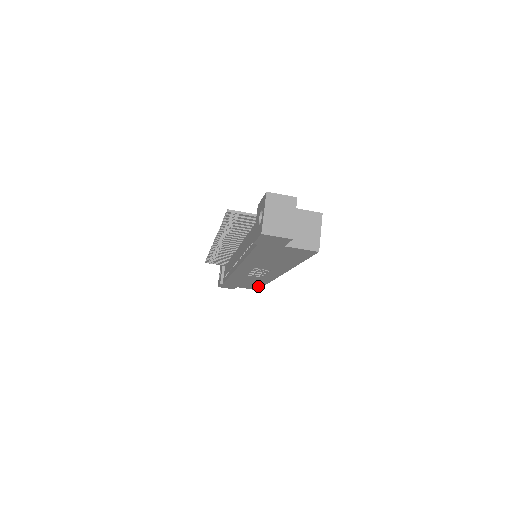
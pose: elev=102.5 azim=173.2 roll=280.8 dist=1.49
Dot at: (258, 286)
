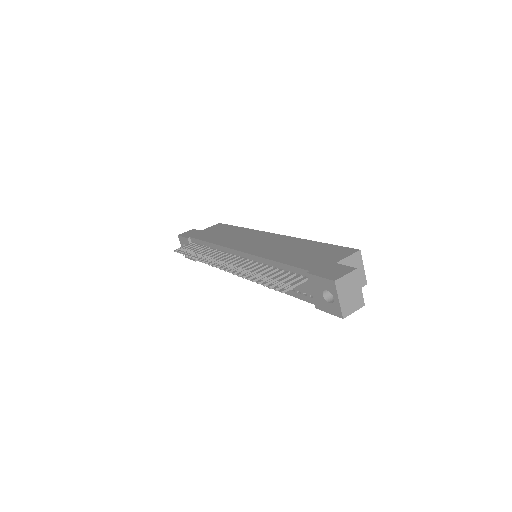
Dot at: occluded
